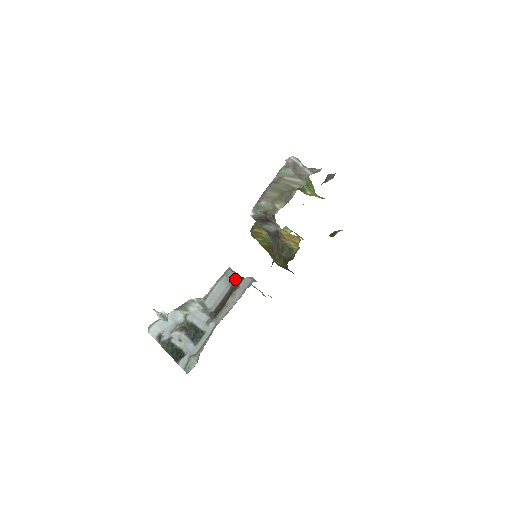
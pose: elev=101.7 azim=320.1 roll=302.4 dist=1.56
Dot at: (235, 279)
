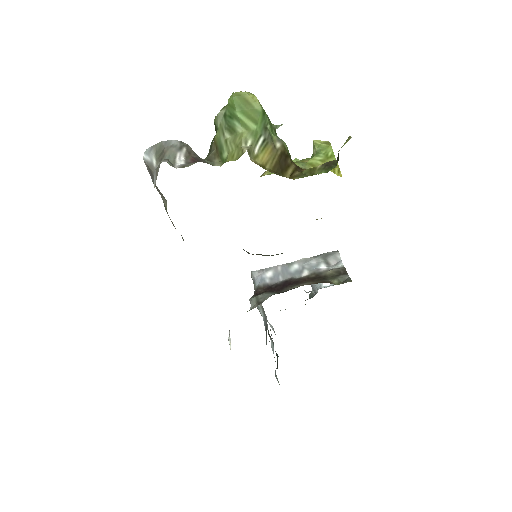
Dot at: occluded
